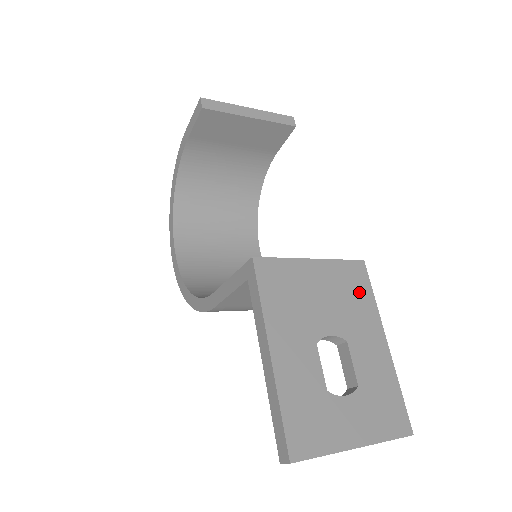
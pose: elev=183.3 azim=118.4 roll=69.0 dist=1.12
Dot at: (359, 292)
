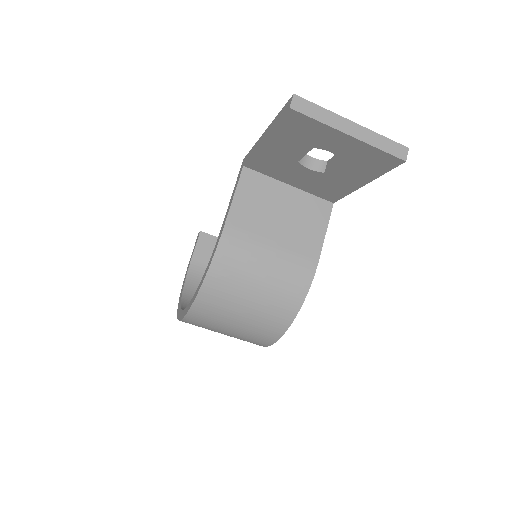
Dot at: occluded
